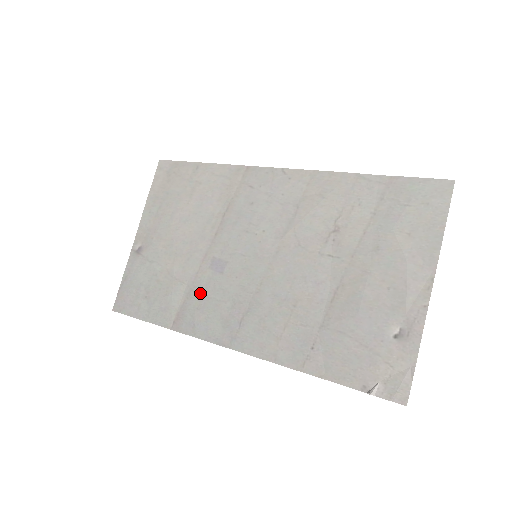
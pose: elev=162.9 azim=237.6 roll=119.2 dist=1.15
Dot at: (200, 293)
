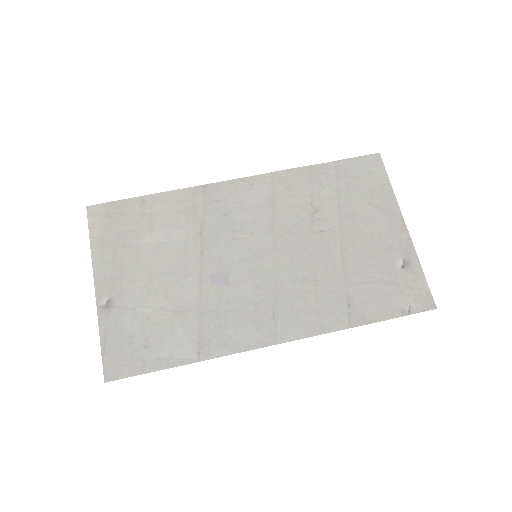
Dot at: (214, 312)
